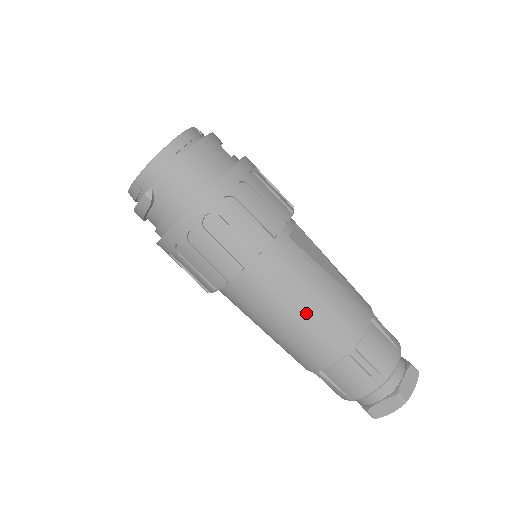
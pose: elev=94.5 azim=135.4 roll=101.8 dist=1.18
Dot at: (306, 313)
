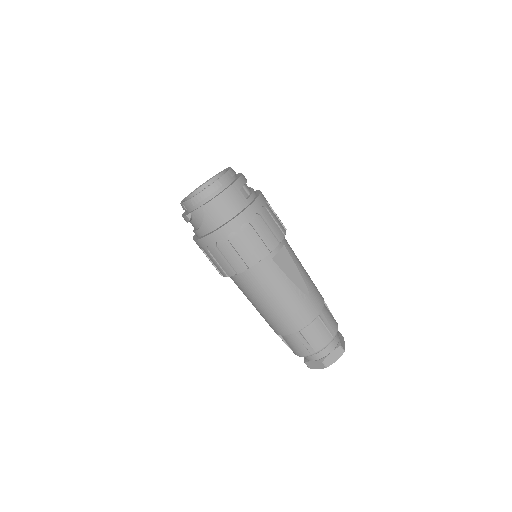
Dot at: (272, 305)
